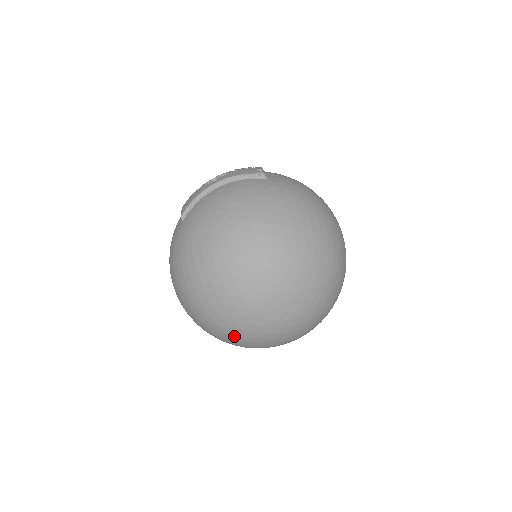
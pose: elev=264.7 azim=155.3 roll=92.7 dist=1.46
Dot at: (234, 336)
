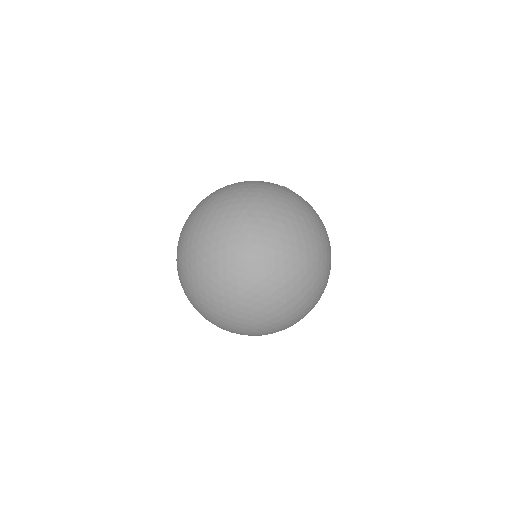
Dot at: (238, 240)
